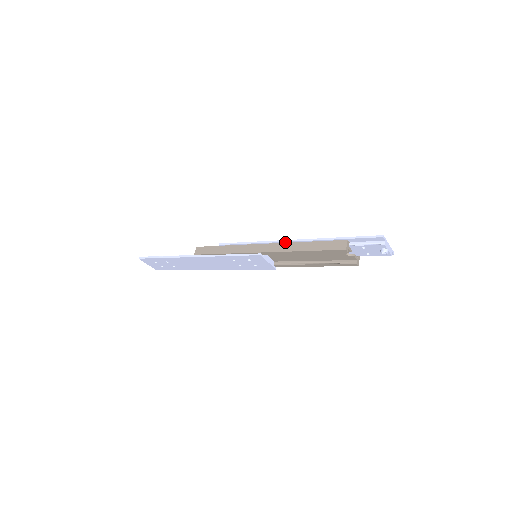
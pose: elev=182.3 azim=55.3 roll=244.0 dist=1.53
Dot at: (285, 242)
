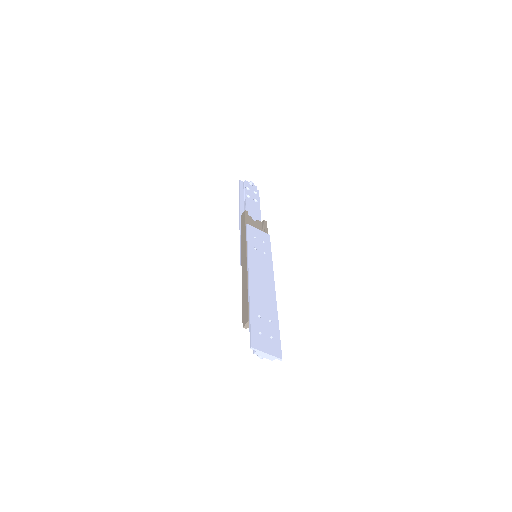
Dot at: (248, 272)
